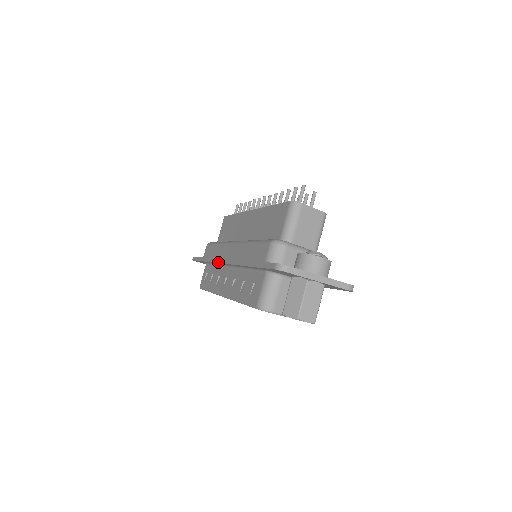
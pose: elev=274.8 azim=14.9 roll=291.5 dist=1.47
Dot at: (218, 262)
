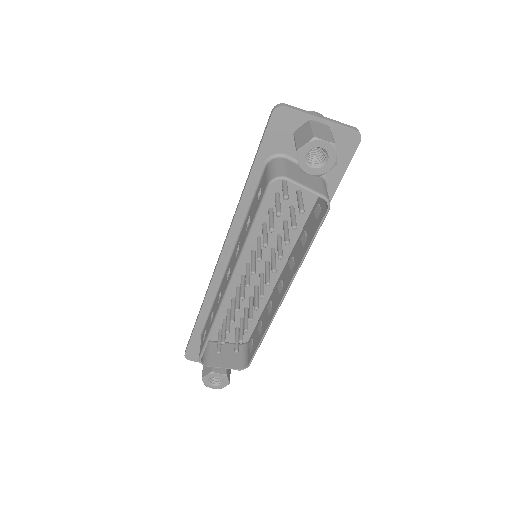
Dot at: (215, 268)
